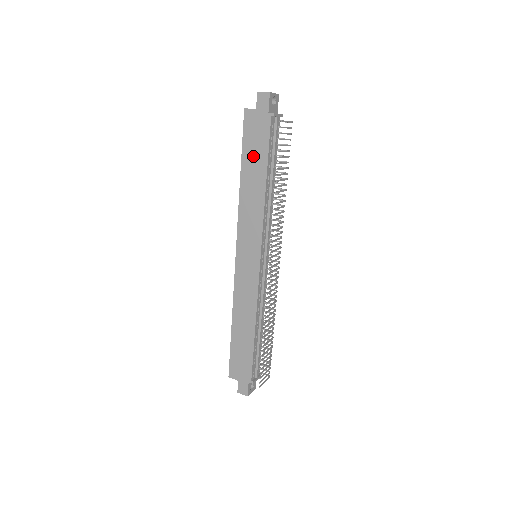
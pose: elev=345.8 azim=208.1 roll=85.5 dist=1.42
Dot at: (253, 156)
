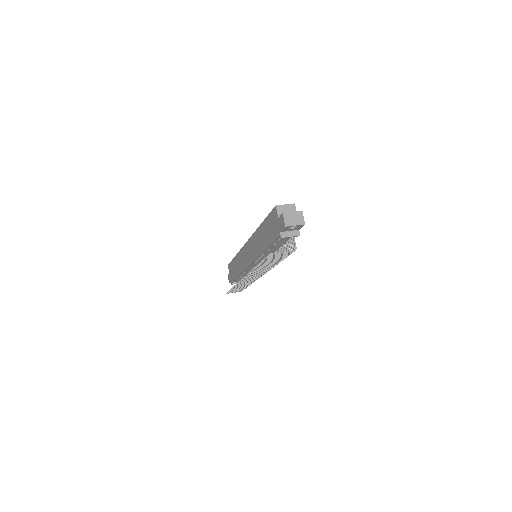
Dot at: (267, 230)
